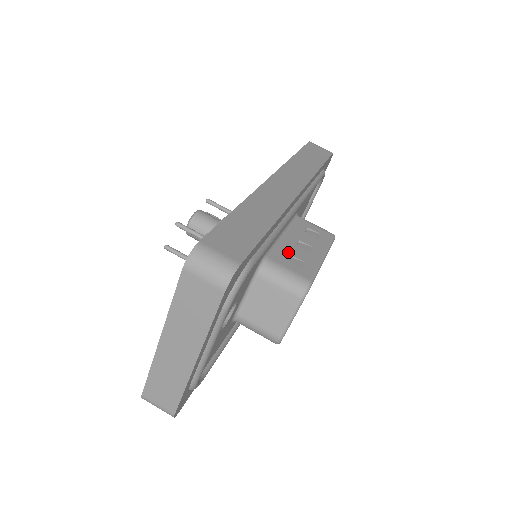
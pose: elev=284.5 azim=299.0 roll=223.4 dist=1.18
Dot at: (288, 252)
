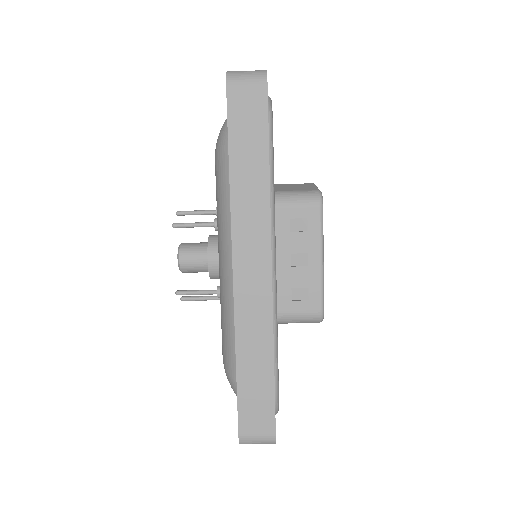
Dot at: (288, 286)
